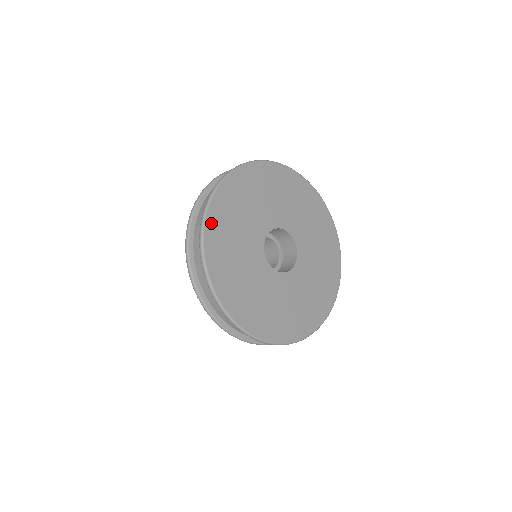
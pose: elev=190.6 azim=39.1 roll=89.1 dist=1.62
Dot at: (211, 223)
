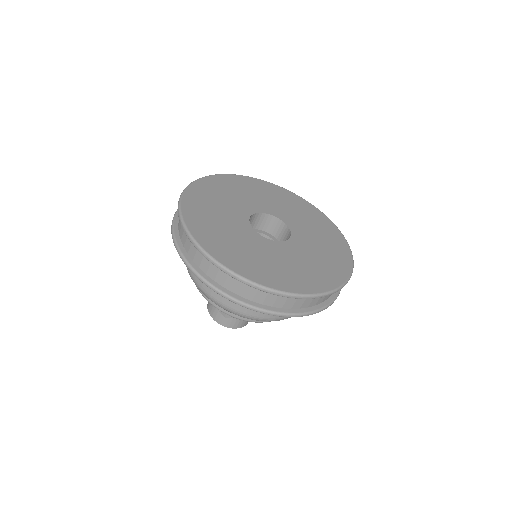
Dot at: (202, 183)
